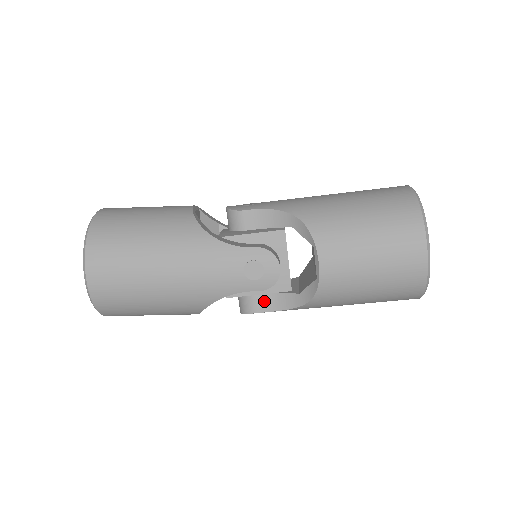
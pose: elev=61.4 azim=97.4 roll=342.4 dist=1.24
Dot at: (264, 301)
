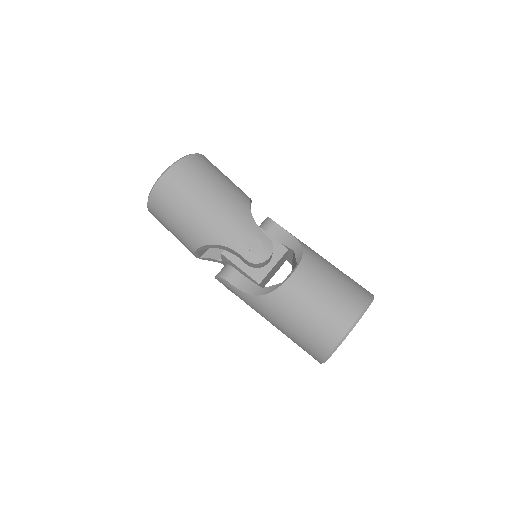
Dot at: (237, 278)
